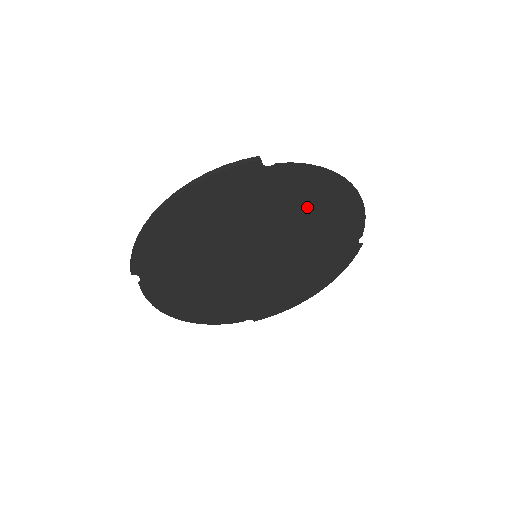
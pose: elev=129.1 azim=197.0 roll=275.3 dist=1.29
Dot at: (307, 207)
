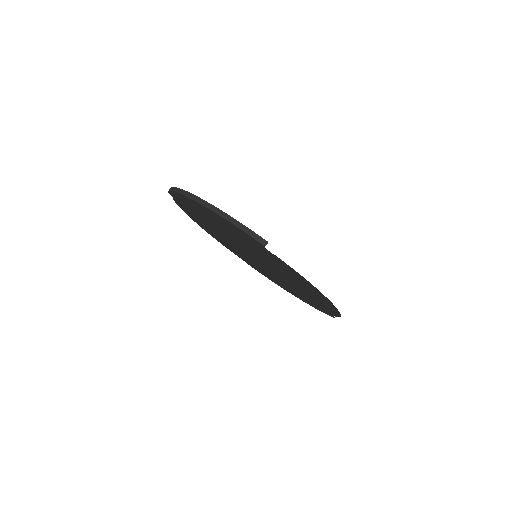
Dot at: (296, 280)
